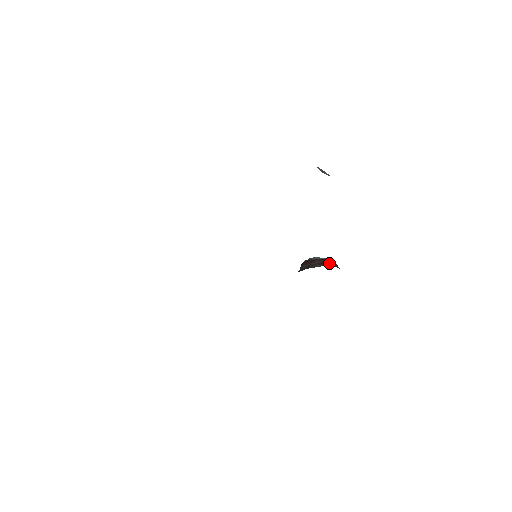
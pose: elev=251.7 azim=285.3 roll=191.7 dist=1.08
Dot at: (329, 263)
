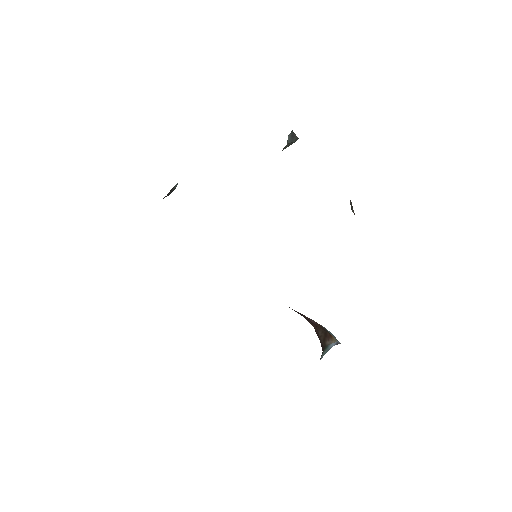
Dot at: (320, 330)
